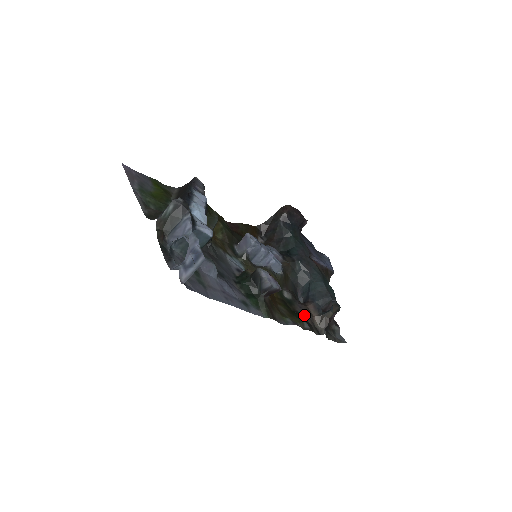
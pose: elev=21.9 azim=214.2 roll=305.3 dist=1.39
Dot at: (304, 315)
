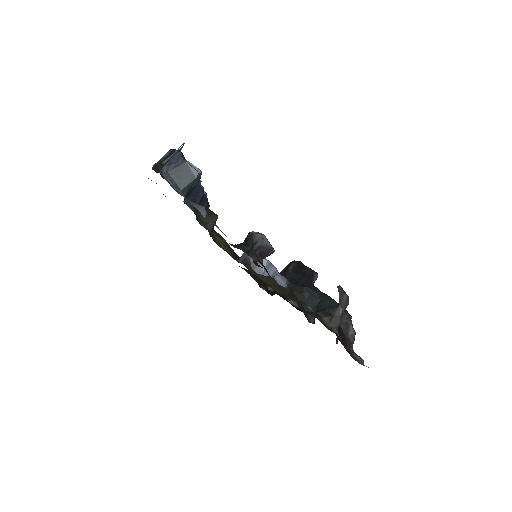
Dot at: (311, 314)
